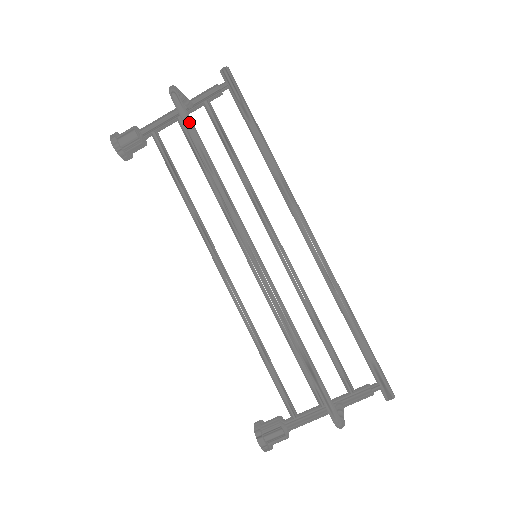
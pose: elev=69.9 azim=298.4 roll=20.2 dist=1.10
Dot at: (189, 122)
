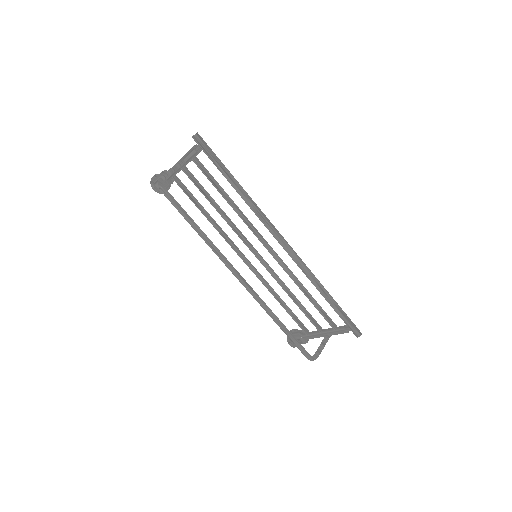
Dot at: (176, 206)
